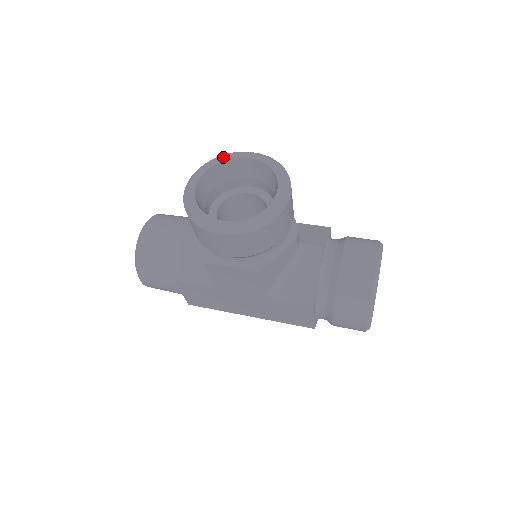
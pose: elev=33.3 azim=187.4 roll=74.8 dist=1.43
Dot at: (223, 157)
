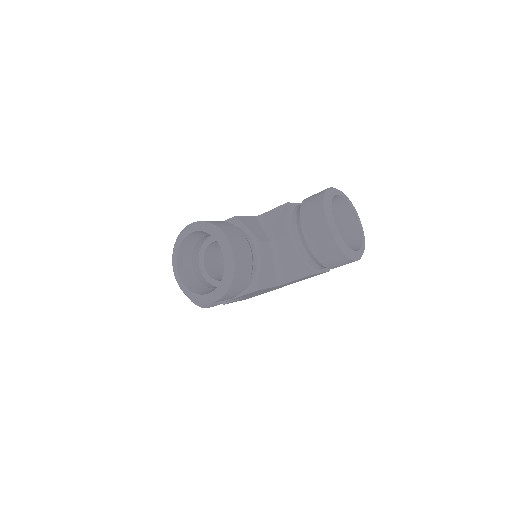
Dot at: (178, 241)
